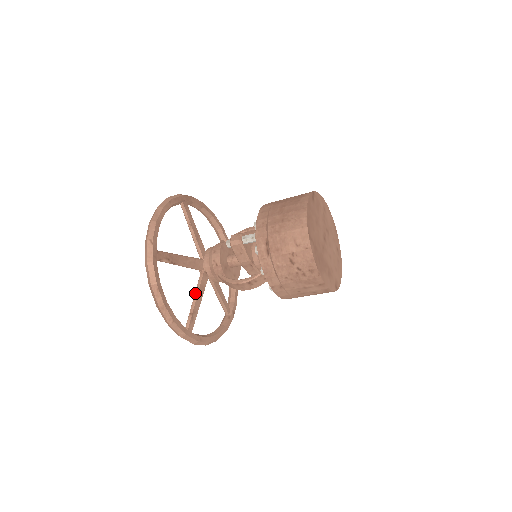
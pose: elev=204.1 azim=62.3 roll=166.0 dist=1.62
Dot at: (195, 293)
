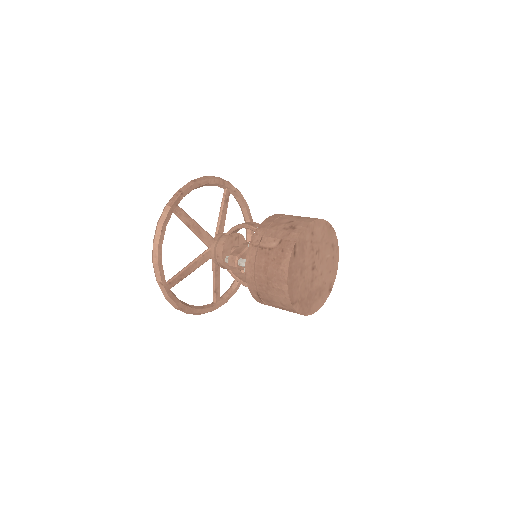
Dot at: (213, 276)
